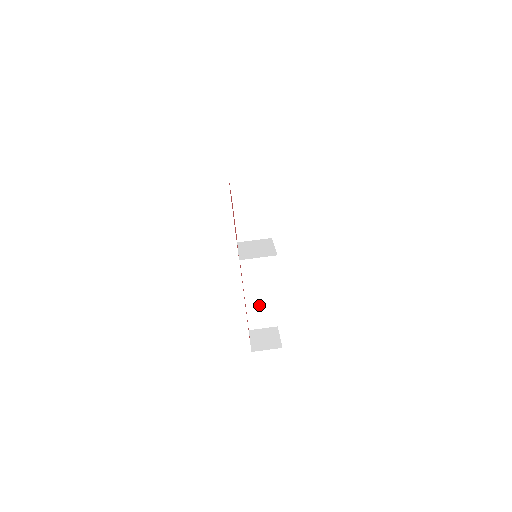
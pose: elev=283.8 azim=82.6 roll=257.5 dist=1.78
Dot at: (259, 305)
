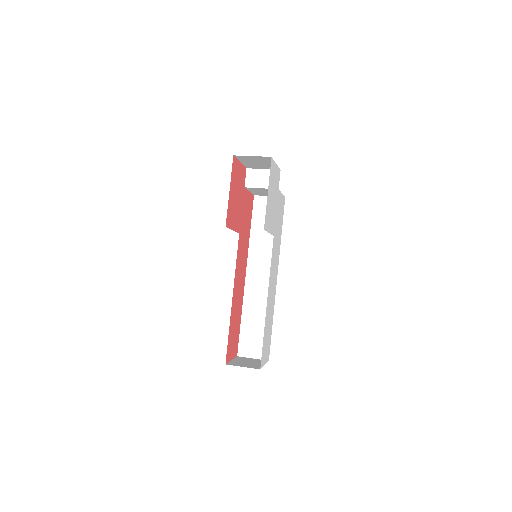
Dot at: (254, 329)
